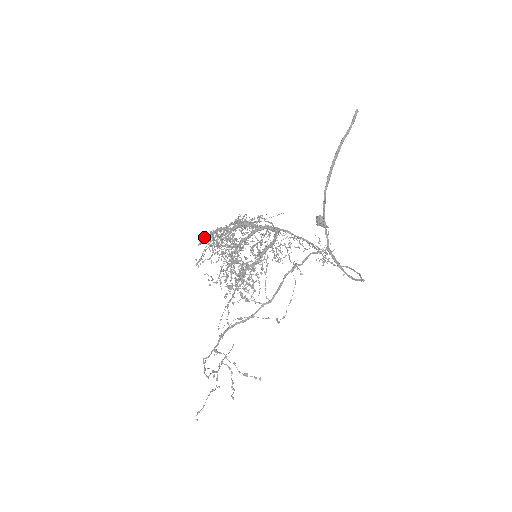
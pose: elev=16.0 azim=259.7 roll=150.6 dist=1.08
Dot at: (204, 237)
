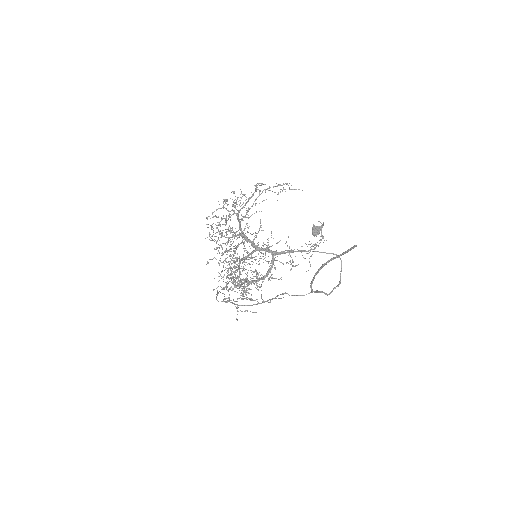
Dot at: occluded
